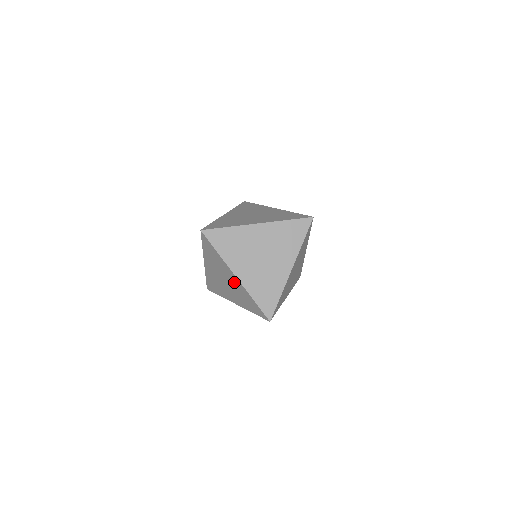
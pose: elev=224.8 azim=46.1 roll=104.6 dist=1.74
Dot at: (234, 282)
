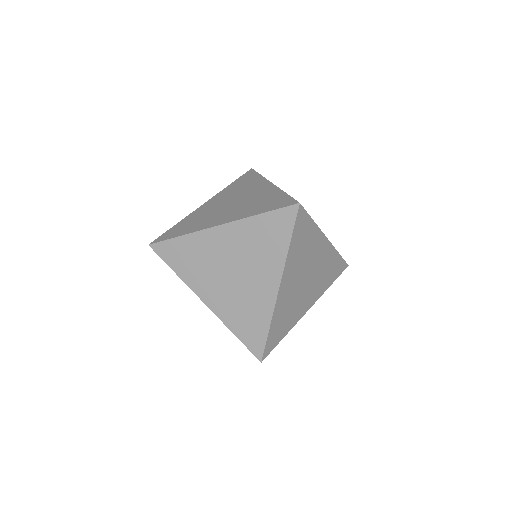
Dot at: occluded
